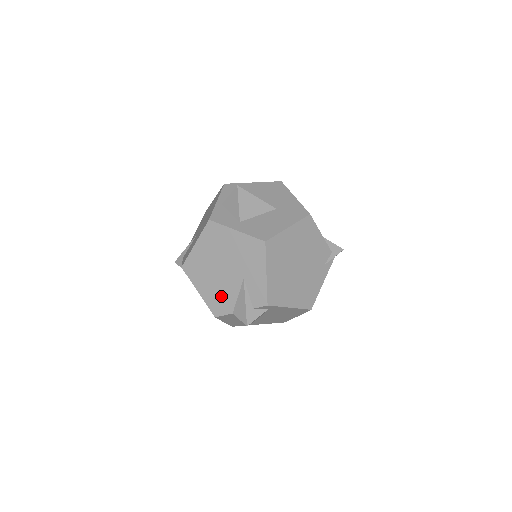
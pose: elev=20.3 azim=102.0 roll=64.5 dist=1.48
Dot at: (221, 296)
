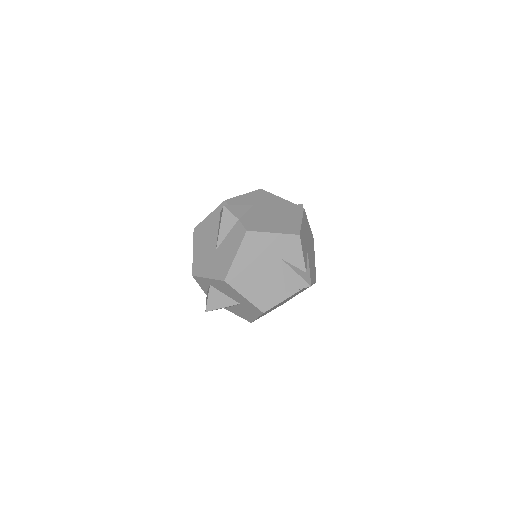
Dot at: occluded
